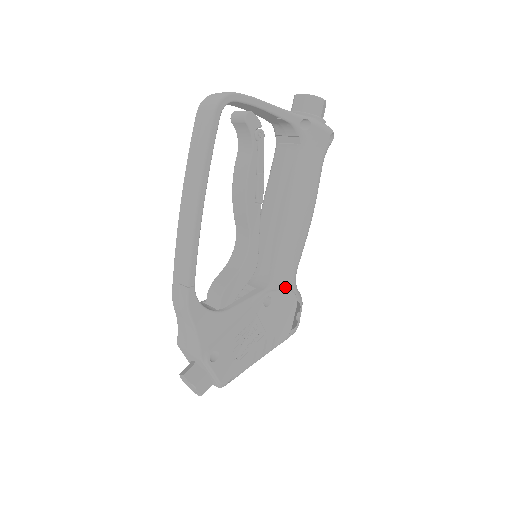
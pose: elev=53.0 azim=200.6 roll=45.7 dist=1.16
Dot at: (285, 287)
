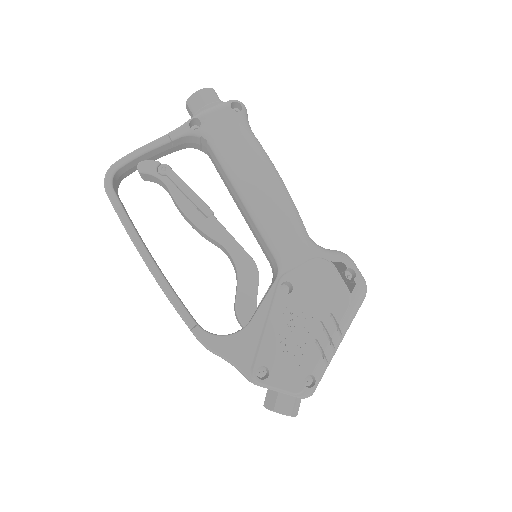
Dot at: (299, 261)
